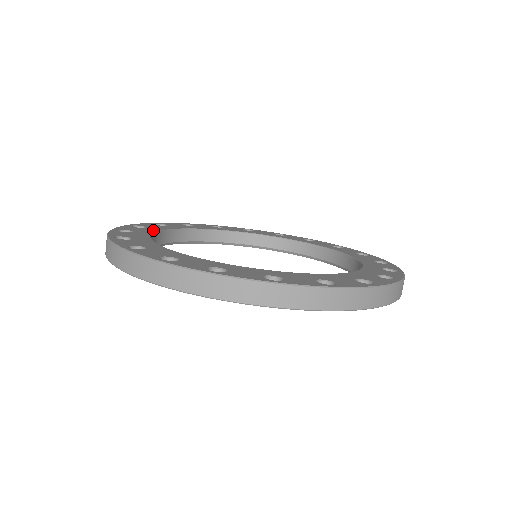
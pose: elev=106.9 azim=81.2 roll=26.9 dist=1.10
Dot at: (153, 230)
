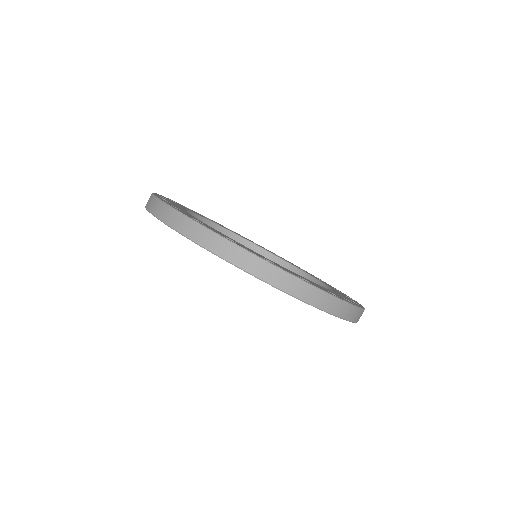
Dot at: occluded
